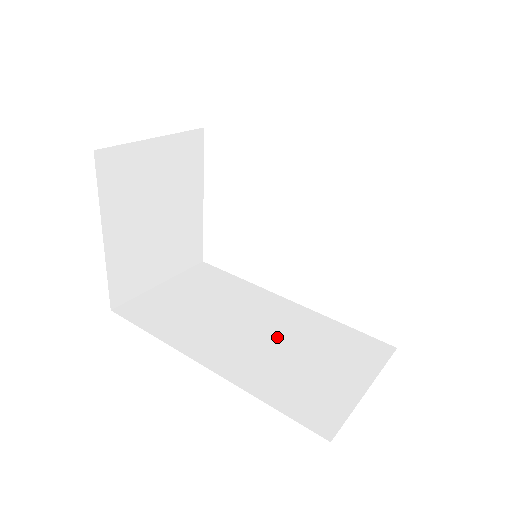
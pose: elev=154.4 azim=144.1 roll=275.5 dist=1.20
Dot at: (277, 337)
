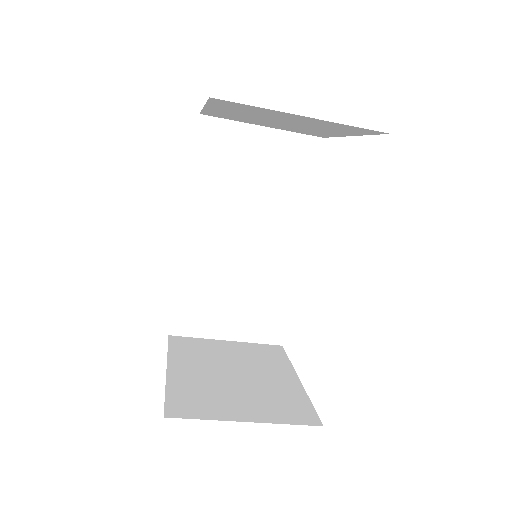
Dot at: occluded
